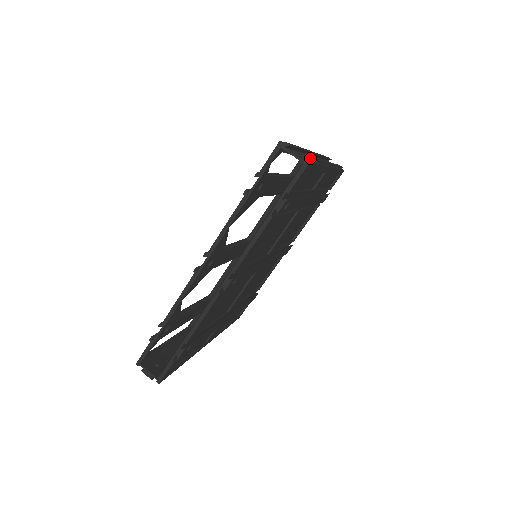
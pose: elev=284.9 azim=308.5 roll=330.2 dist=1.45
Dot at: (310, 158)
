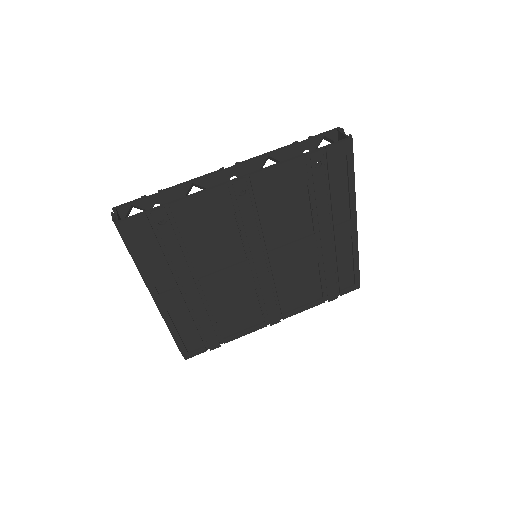
Dot at: occluded
